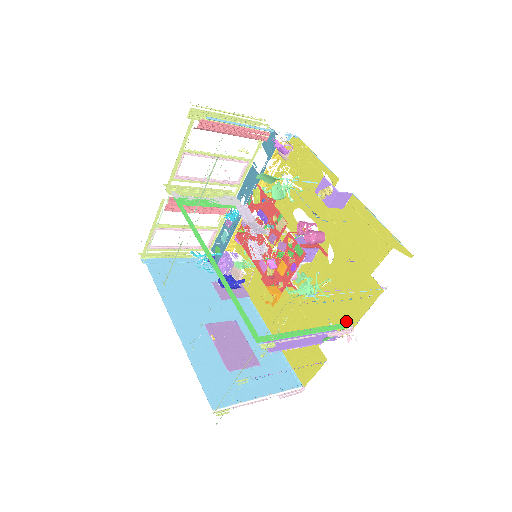
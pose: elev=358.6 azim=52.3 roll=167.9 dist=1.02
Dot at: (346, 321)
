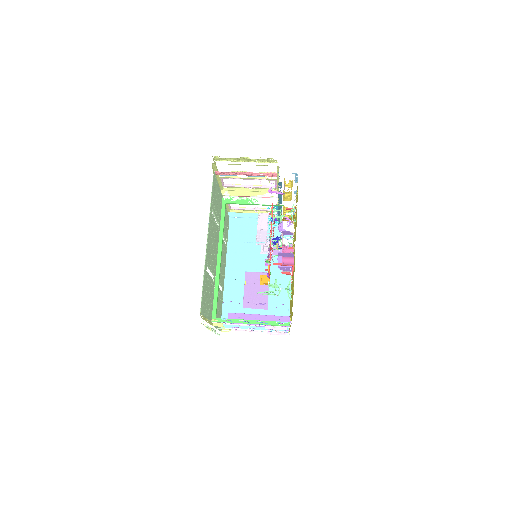
Dot at: occluded
